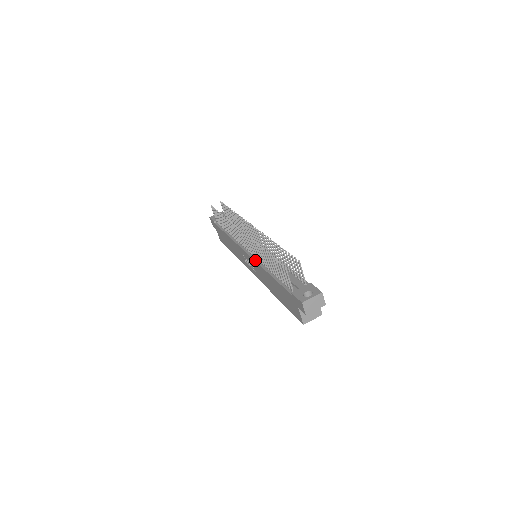
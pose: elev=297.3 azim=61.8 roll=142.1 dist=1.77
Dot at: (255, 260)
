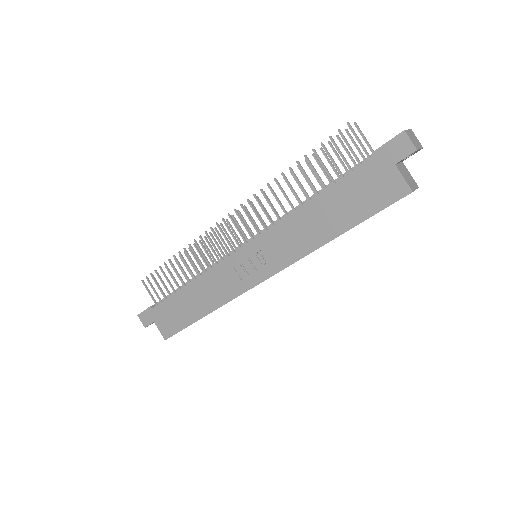
Dot at: occluded
